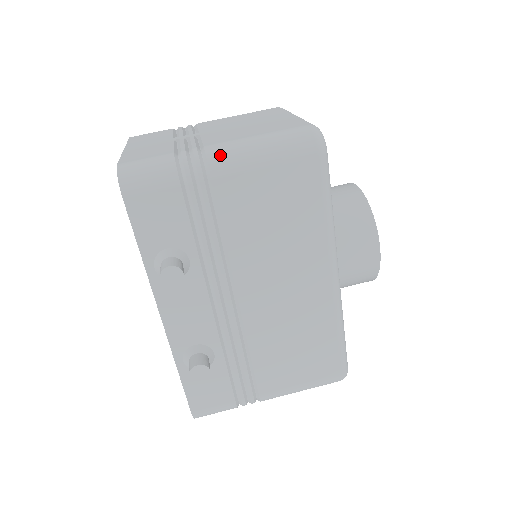
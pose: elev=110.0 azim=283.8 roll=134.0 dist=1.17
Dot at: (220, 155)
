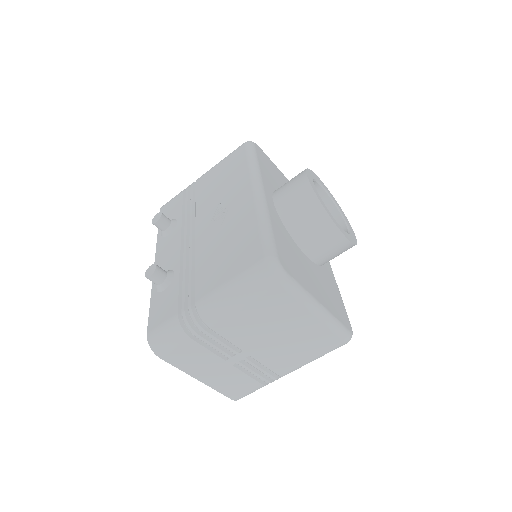
Dot at: occluded
